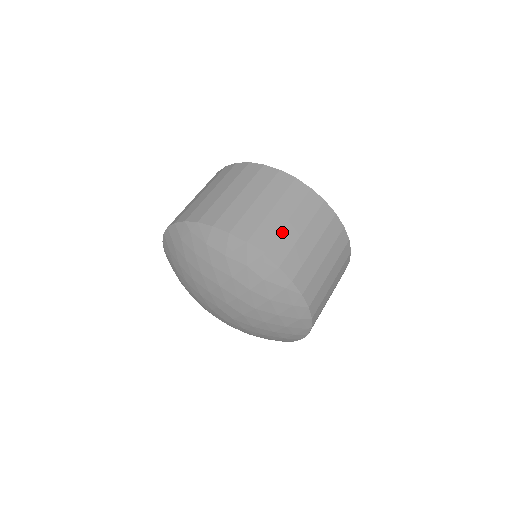
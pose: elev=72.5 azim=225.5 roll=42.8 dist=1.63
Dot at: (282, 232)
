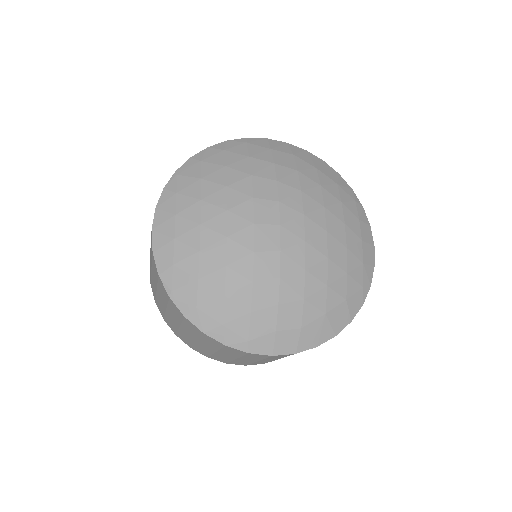
Dot at: (235, 361)
